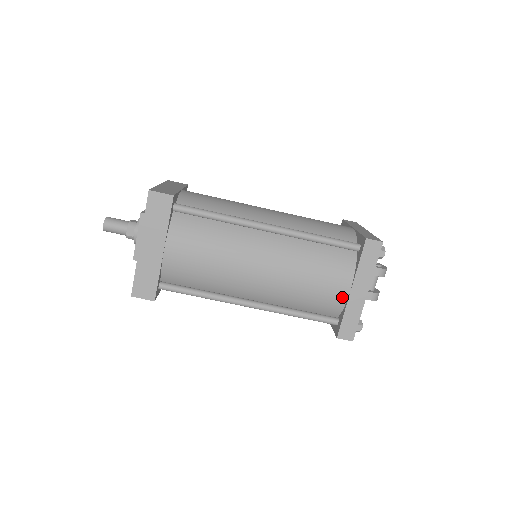
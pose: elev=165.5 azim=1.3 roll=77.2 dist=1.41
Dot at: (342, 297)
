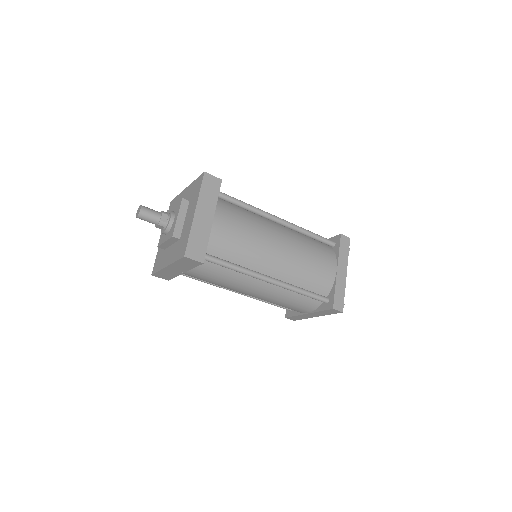
Dot at: (300, 312)
